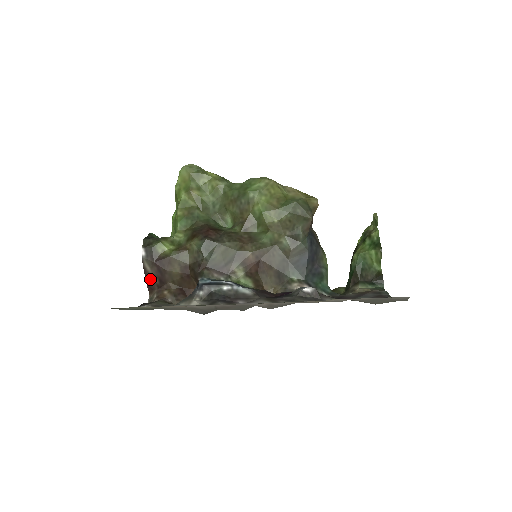
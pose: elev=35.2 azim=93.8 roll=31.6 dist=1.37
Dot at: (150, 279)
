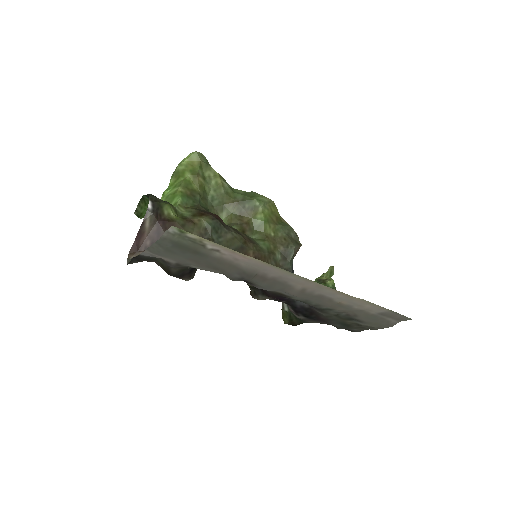
Dot at: (142, 237)
